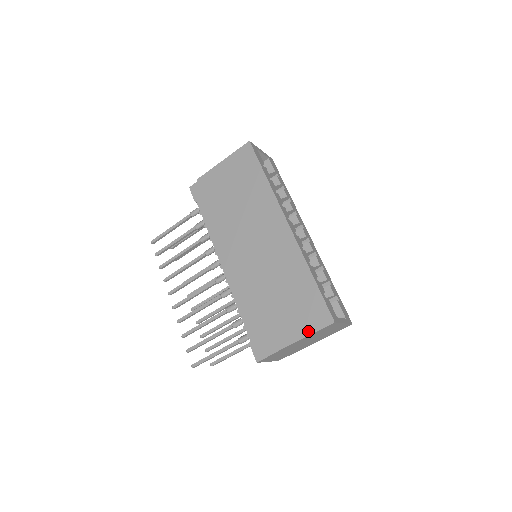
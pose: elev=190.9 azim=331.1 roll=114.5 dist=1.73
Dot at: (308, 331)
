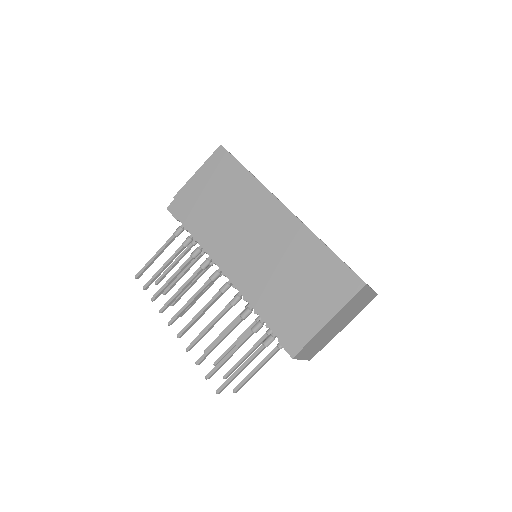
Dot at: (340, 303)
